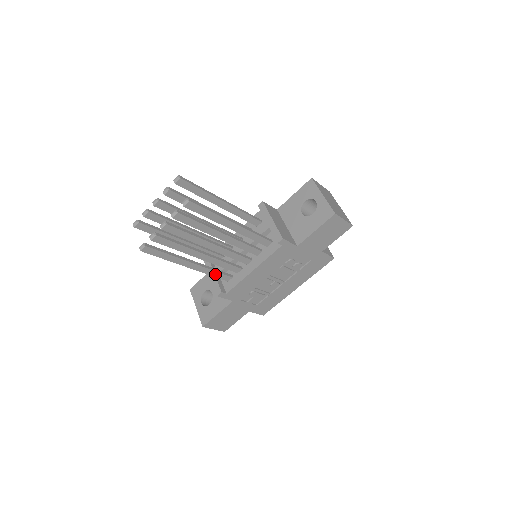
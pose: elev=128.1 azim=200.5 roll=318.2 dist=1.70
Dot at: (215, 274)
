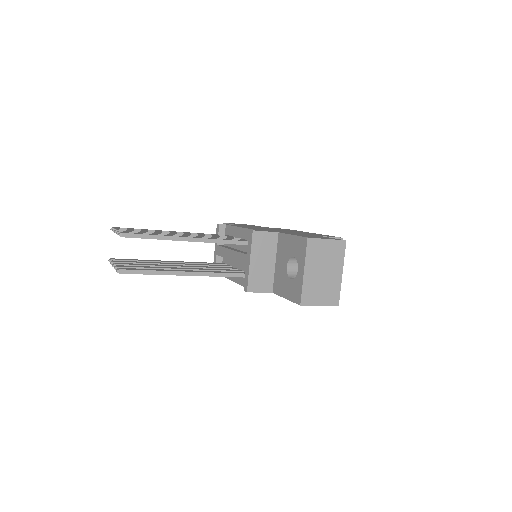
Dot at: occluded
